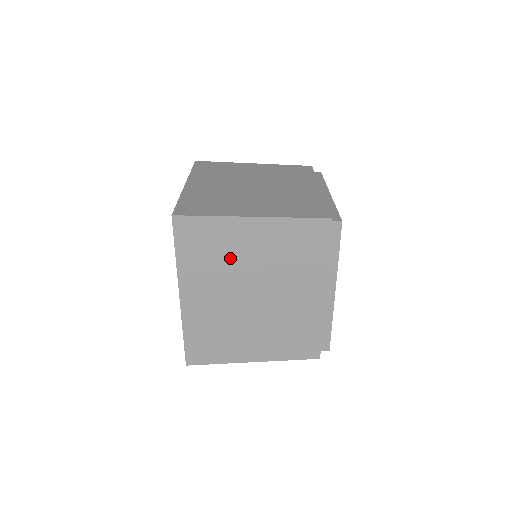
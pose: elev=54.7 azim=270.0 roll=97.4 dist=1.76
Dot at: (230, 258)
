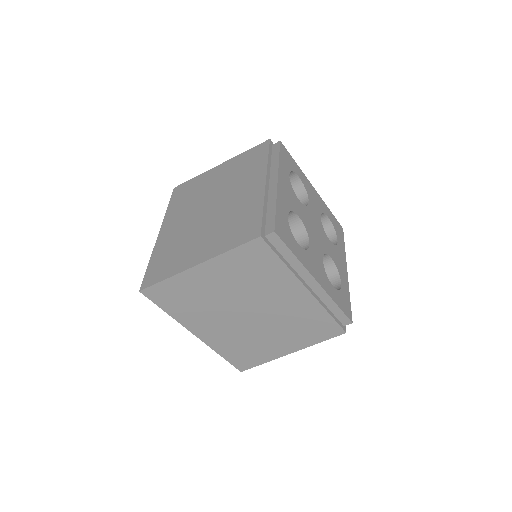
Dot at: (206, 298)
